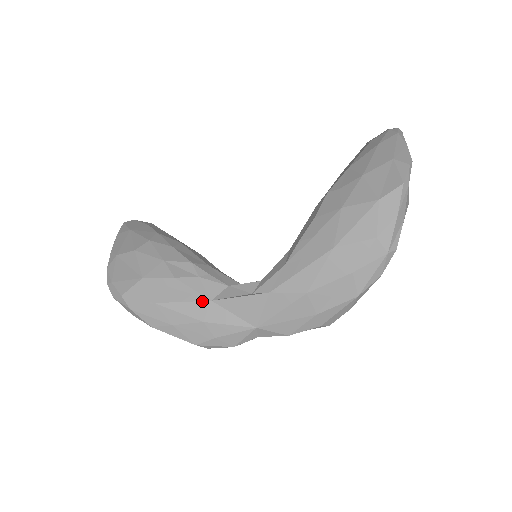
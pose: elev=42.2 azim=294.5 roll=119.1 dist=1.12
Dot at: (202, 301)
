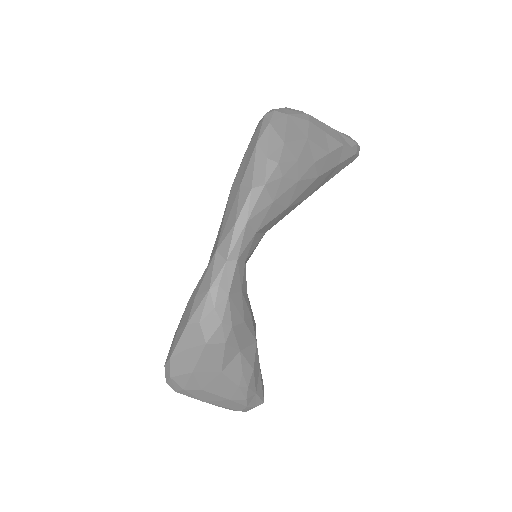
Dot at: occluded
